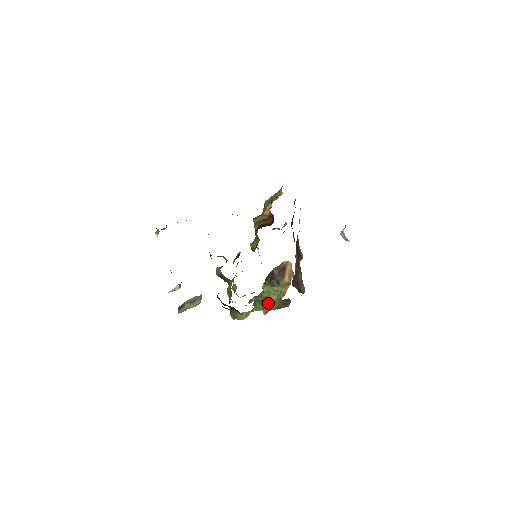
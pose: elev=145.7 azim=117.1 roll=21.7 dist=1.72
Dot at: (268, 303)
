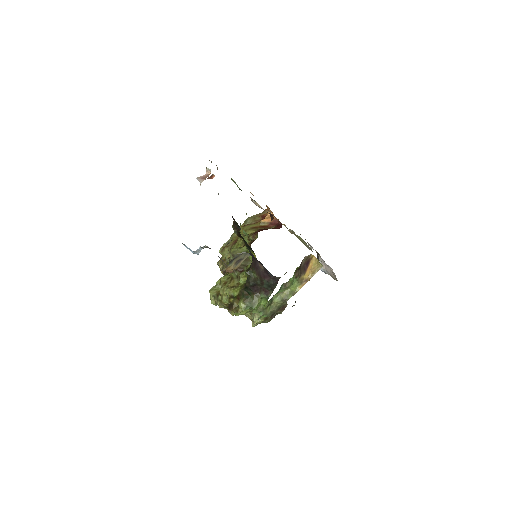
Dot at: (269, 304)
